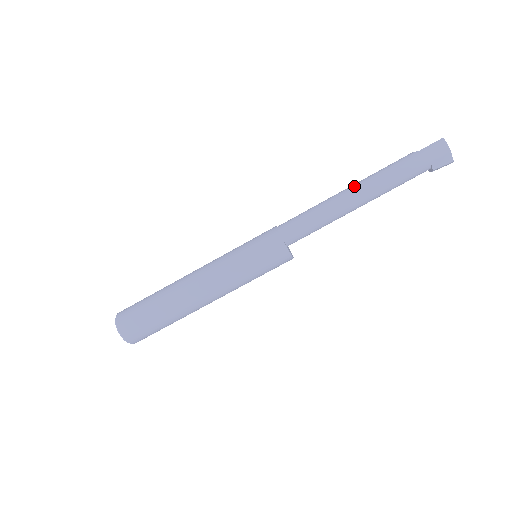
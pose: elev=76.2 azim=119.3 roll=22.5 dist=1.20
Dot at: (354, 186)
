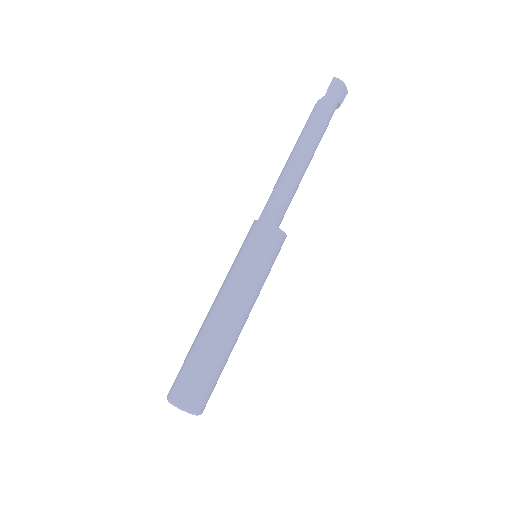
Dot at: (298, 149)
